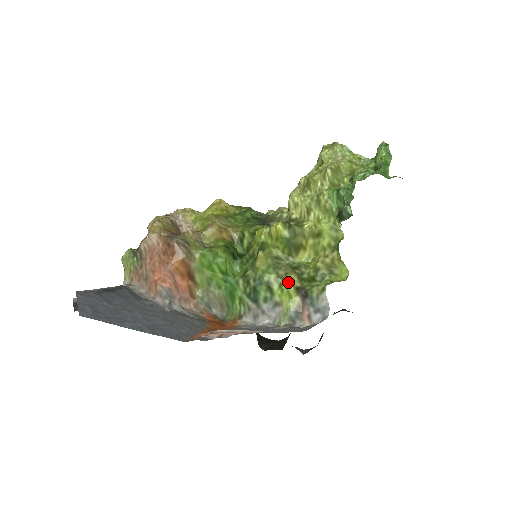
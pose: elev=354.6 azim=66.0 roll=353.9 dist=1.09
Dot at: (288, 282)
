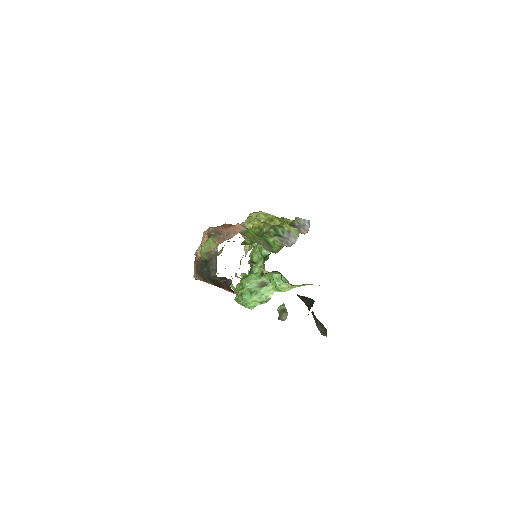
Dot at: (283, 223)
